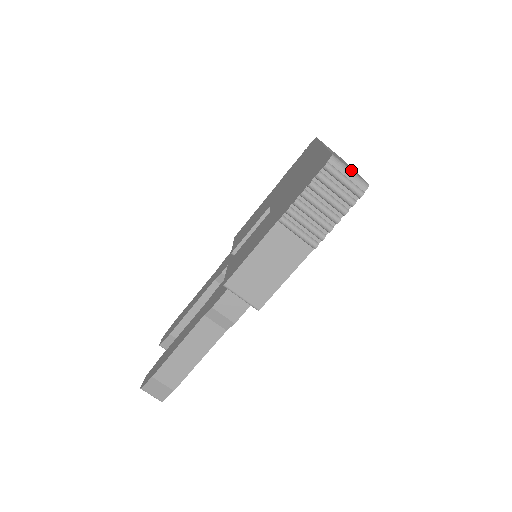
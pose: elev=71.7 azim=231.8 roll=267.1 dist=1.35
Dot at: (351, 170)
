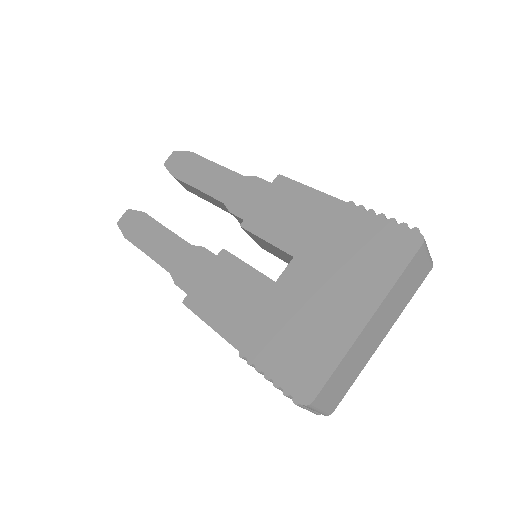
Dot at: (322, 409)
